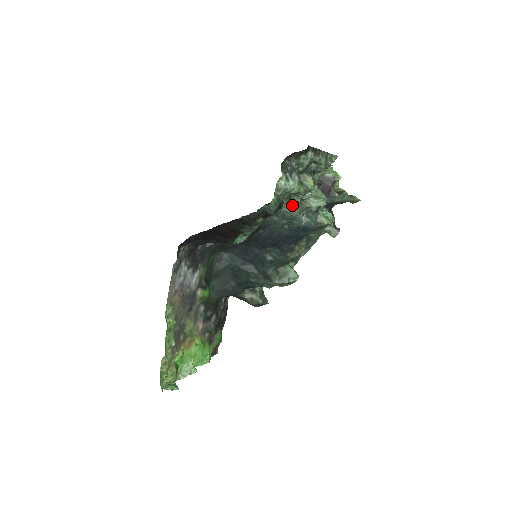
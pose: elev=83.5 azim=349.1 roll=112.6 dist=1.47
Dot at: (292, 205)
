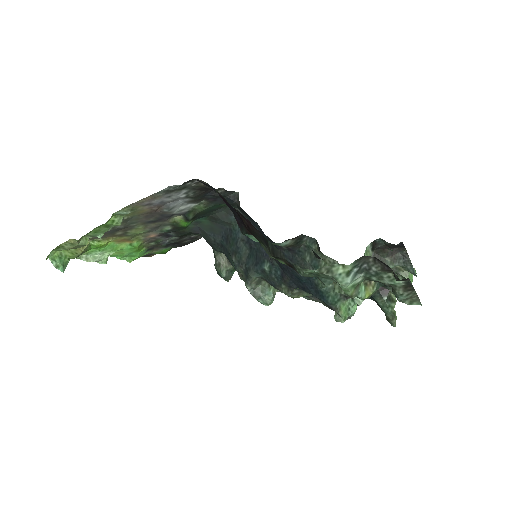
Dot at: occluded
